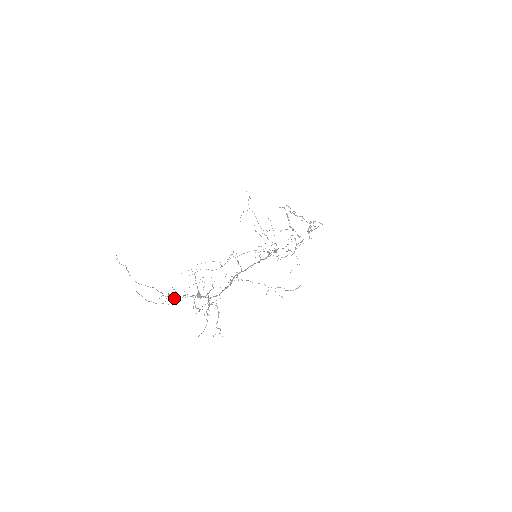
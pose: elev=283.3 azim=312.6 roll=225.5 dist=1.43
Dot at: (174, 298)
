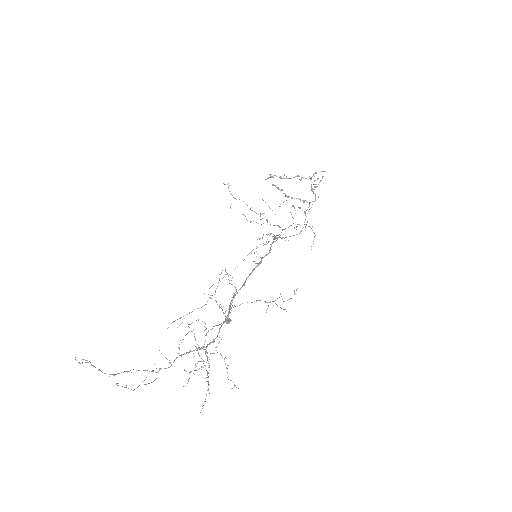
Dot at: (164, 368)
